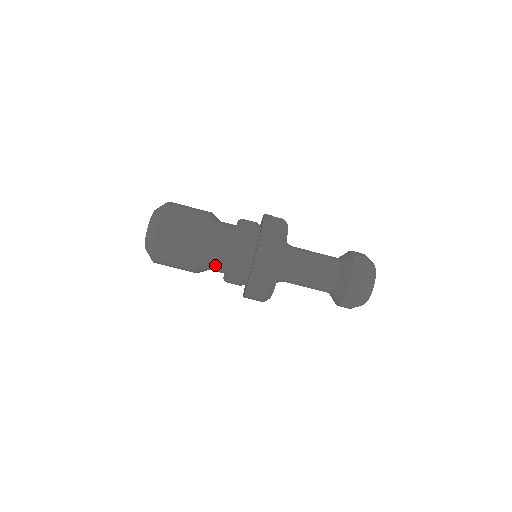
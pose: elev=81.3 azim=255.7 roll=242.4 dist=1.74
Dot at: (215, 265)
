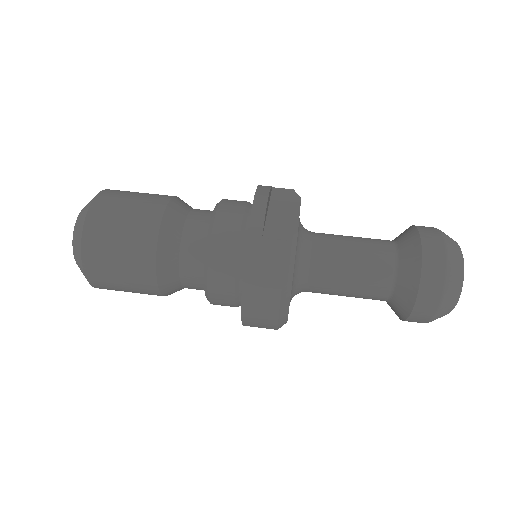
Dot at: (188, 281)
